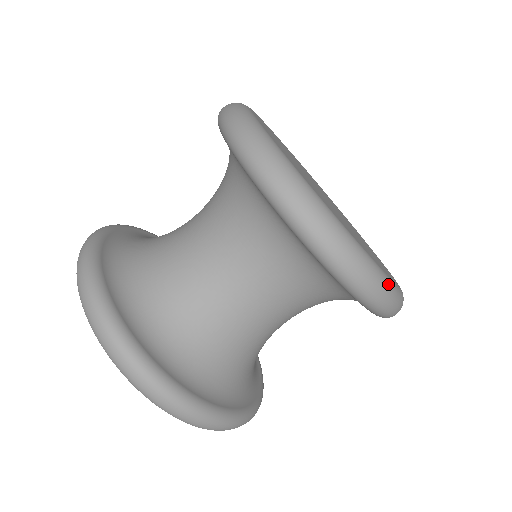
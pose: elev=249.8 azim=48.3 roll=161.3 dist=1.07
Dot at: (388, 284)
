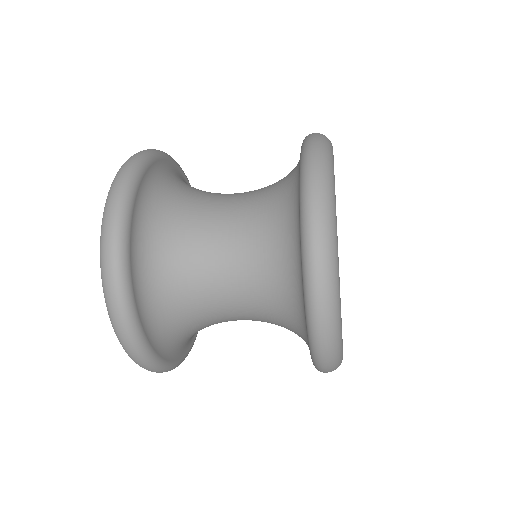
Dot at: (340, 364)
